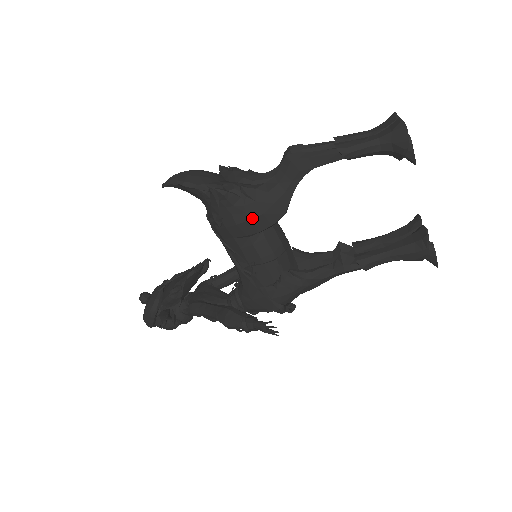
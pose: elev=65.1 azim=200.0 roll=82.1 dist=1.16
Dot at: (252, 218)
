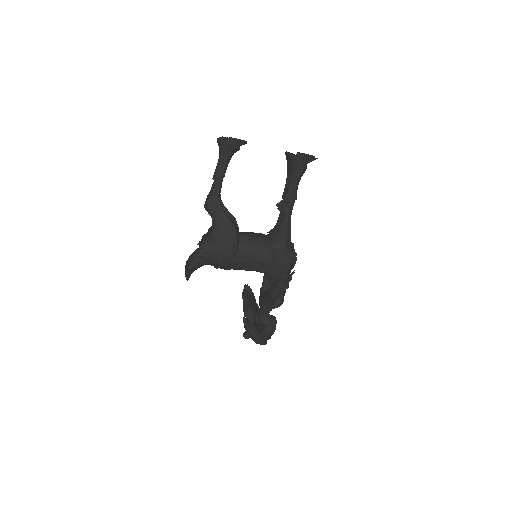
Dot at: (225, 244)
